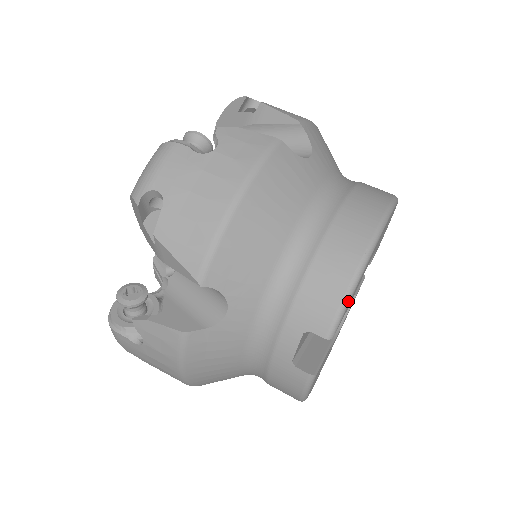
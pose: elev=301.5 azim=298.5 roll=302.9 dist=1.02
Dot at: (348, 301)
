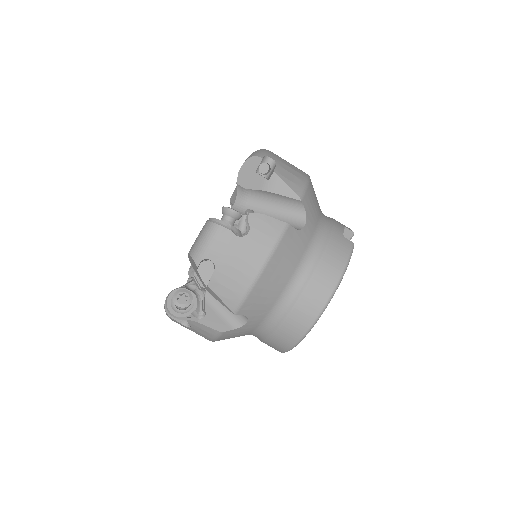
Dot at: occluded
